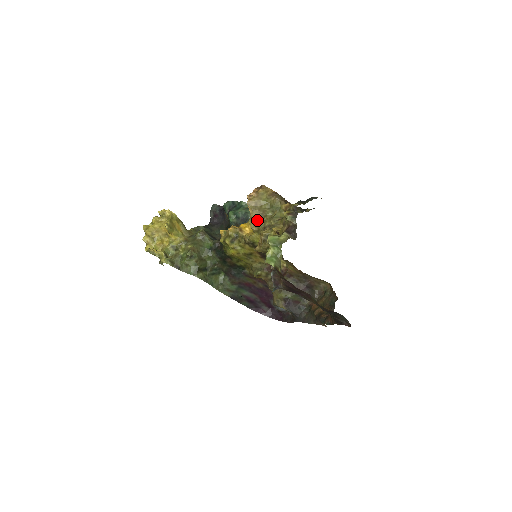
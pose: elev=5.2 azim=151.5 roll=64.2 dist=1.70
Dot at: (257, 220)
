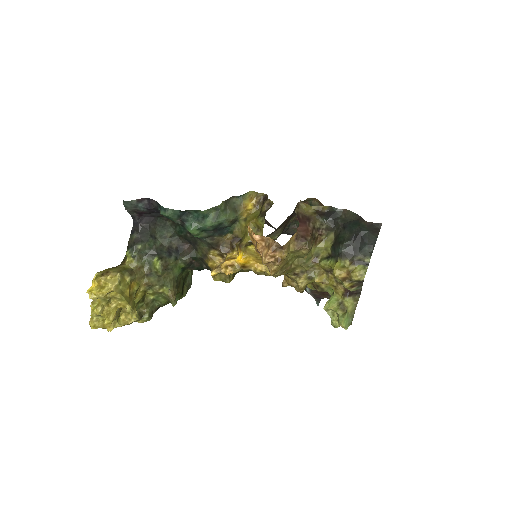
Dot at: occluded
